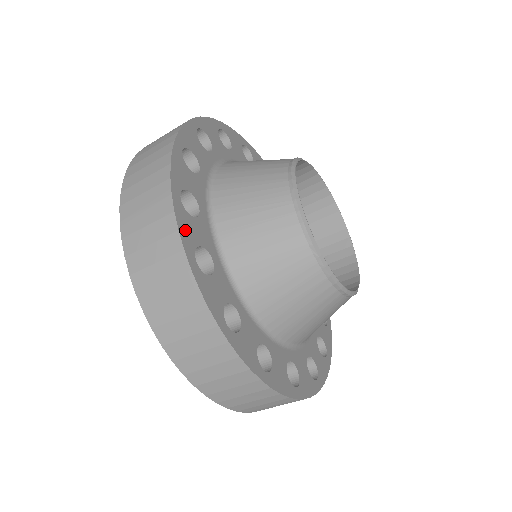
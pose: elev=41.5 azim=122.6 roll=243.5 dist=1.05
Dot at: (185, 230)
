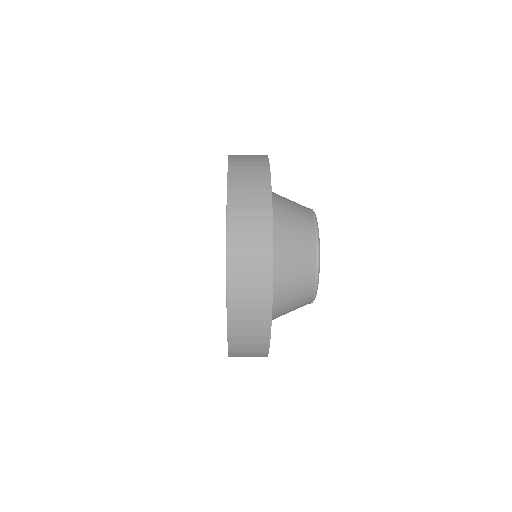
Dot at: occluded
